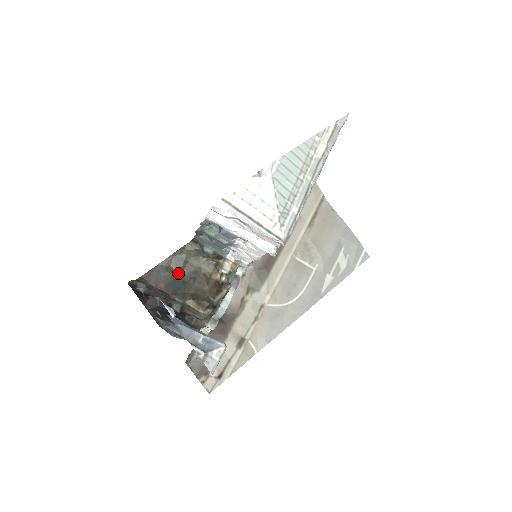
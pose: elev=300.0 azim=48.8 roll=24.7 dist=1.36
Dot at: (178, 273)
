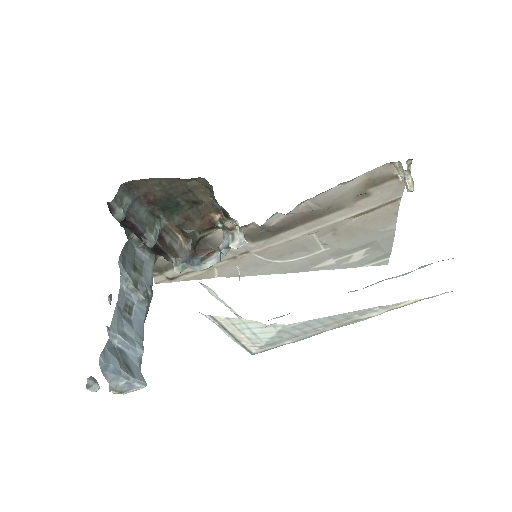
Dot at: (176, 194)
